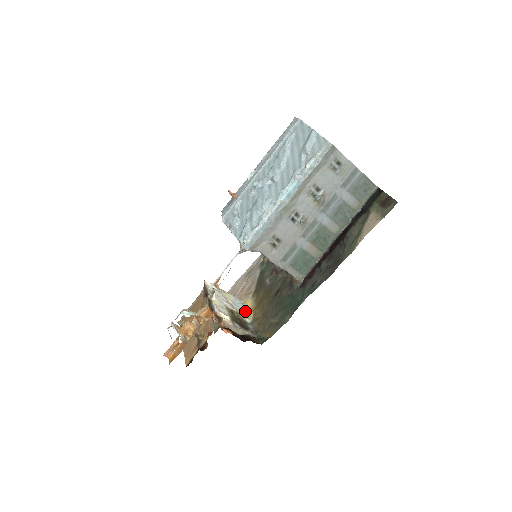
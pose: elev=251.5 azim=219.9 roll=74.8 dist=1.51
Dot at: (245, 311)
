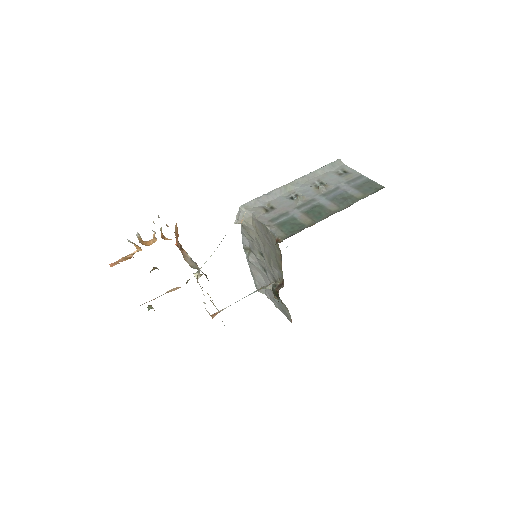
Dot at: occluded
